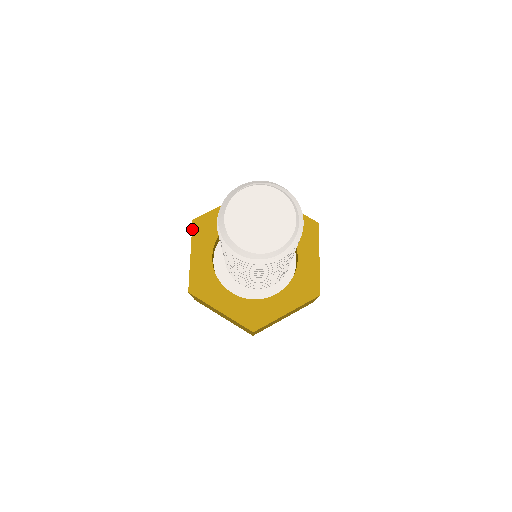
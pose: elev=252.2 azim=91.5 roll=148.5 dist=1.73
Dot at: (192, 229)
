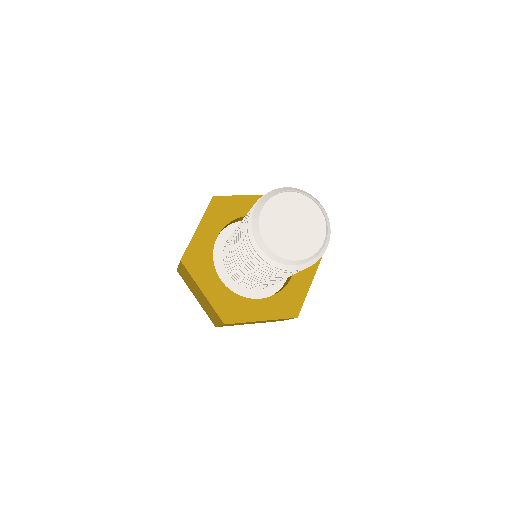
Dot at: (209, 204)
